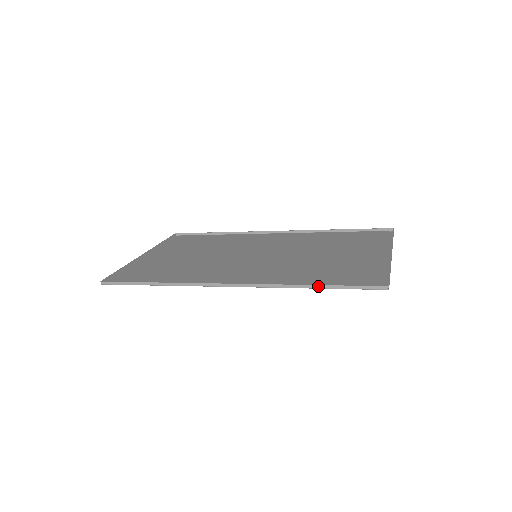
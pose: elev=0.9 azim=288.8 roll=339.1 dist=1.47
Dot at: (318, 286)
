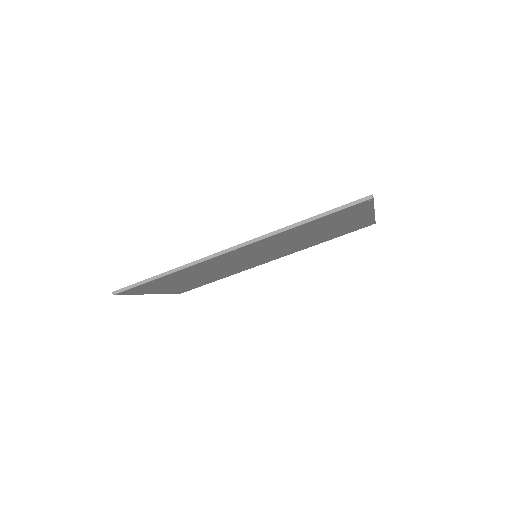
Dot at: (312, 218)
